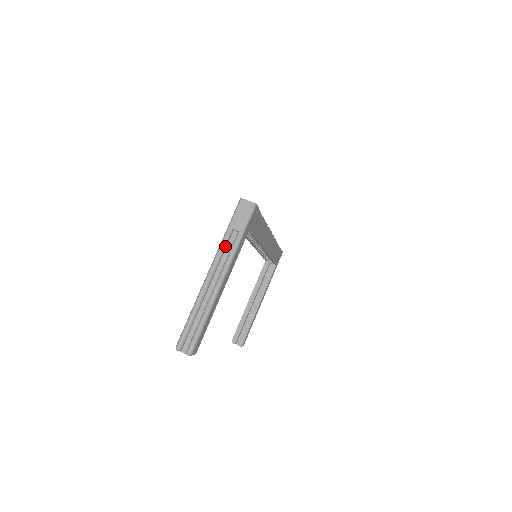
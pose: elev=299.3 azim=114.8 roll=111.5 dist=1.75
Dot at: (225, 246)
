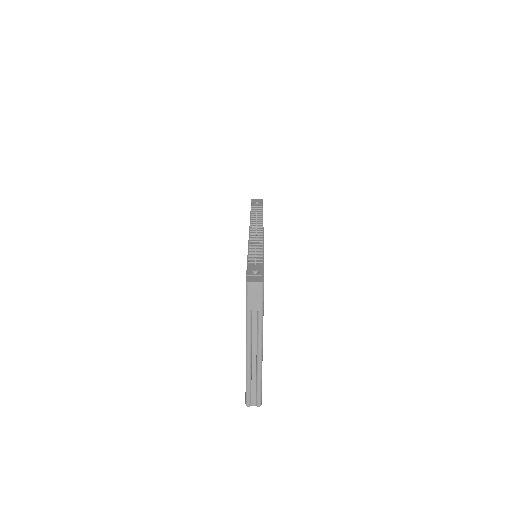
Dot at: (251, 325)
